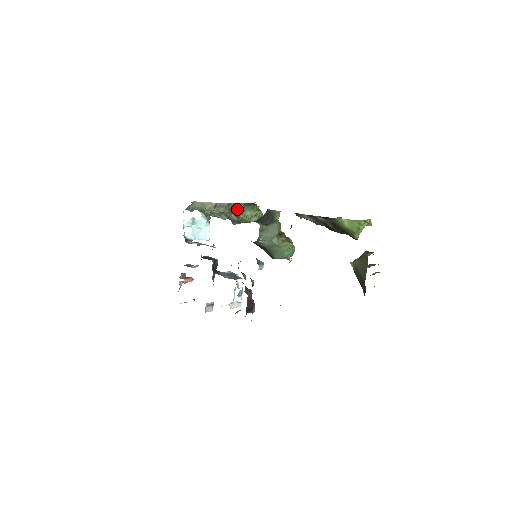
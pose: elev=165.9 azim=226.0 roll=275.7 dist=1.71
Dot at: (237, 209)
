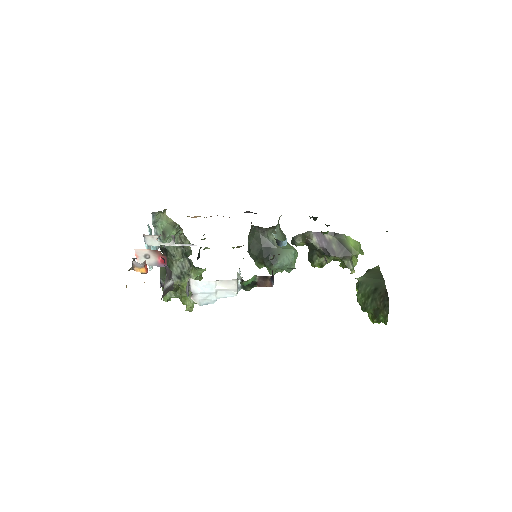
Dot at: occluded
